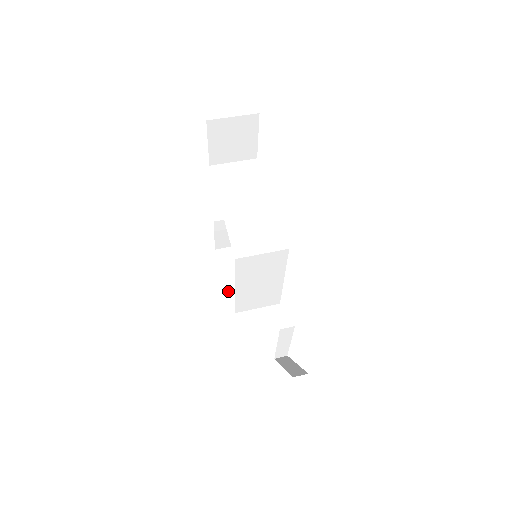
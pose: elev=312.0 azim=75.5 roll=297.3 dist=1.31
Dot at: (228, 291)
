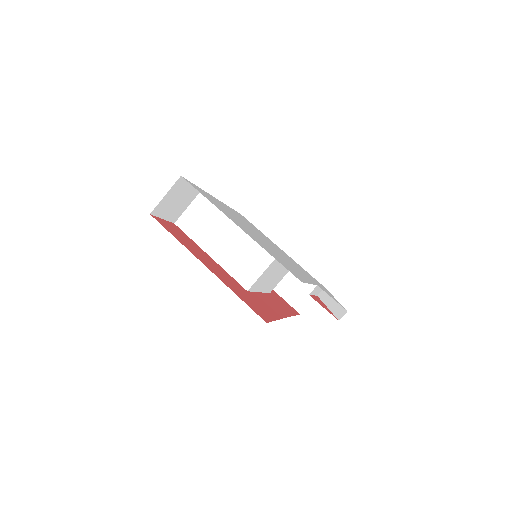
Dot at: occluded
